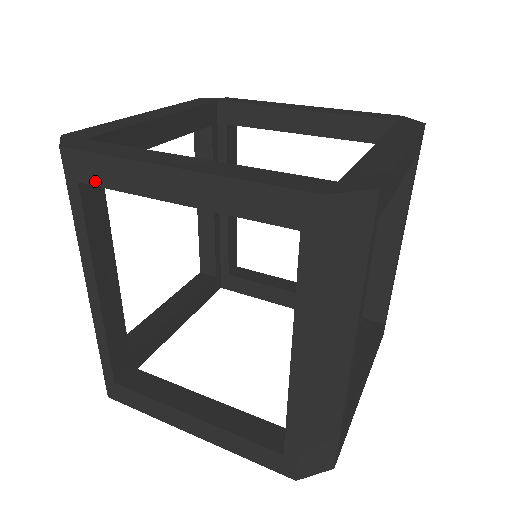
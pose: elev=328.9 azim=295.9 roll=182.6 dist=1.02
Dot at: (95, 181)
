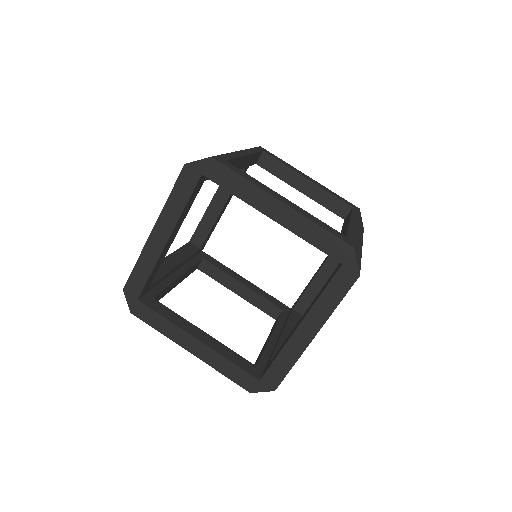
Dot at: occluded
